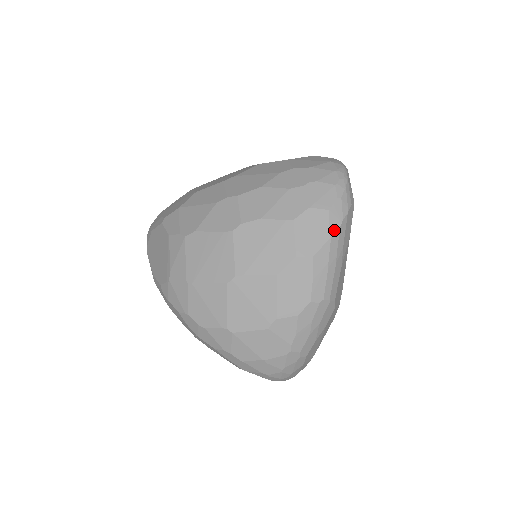
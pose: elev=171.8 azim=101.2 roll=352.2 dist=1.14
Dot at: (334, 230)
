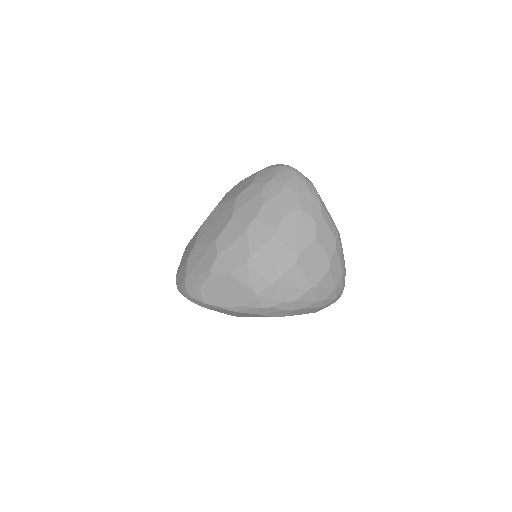
Dot at: (317, 196)
